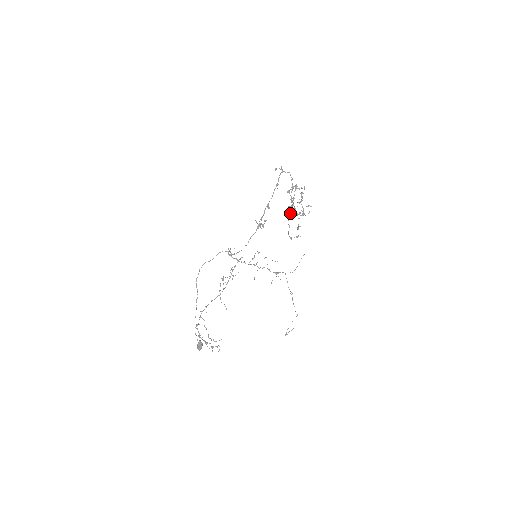
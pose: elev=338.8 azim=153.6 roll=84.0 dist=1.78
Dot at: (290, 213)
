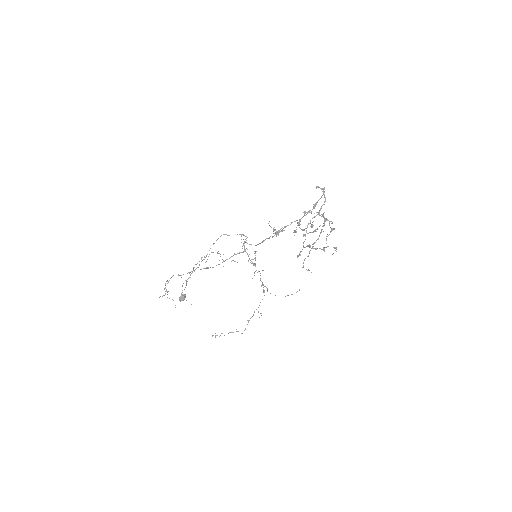
Dot at: (315, 242)
